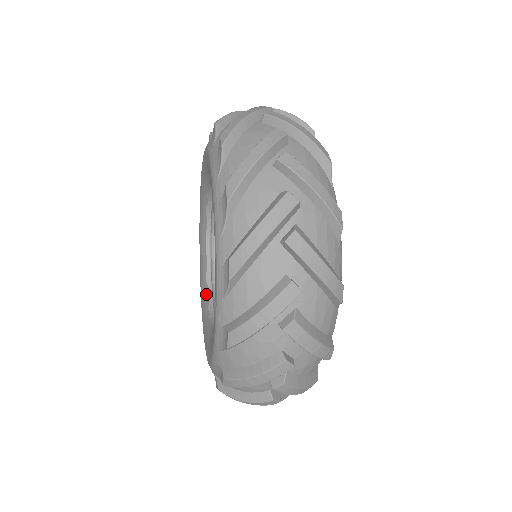
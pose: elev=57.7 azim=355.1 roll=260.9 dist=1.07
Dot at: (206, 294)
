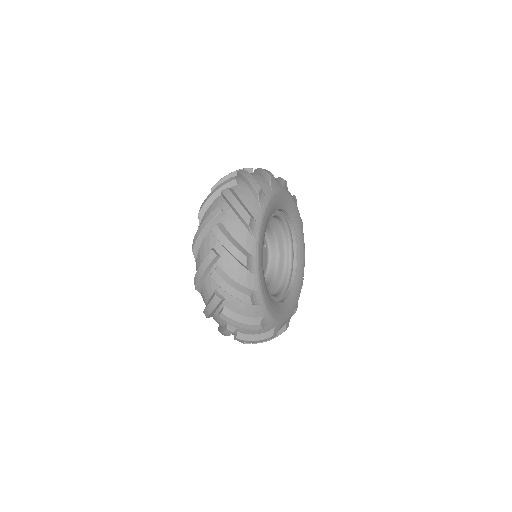
Dot at: occluded
